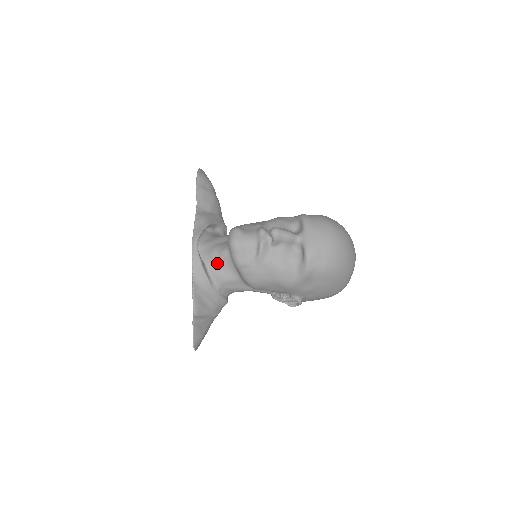
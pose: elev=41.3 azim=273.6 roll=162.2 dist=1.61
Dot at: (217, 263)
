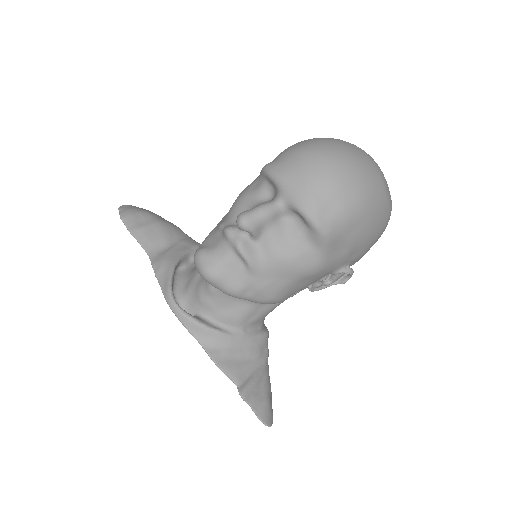
Dot at: (215, 306)
